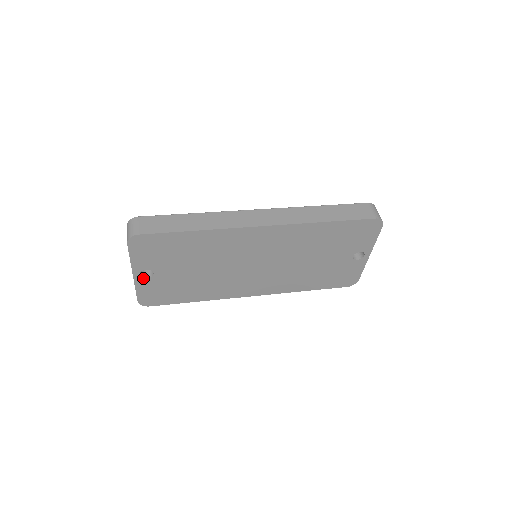
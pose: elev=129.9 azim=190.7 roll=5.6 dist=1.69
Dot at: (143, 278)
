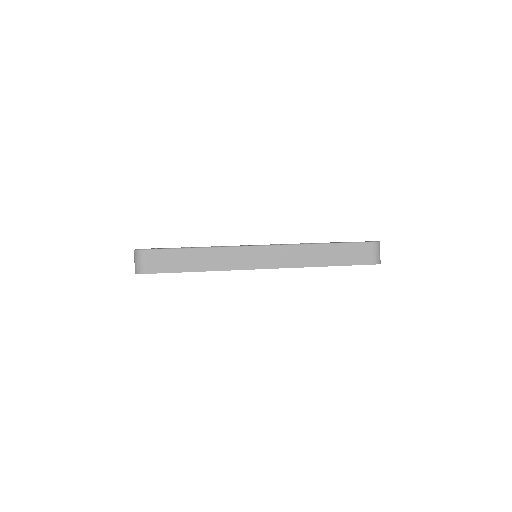
Dot at: occluded
